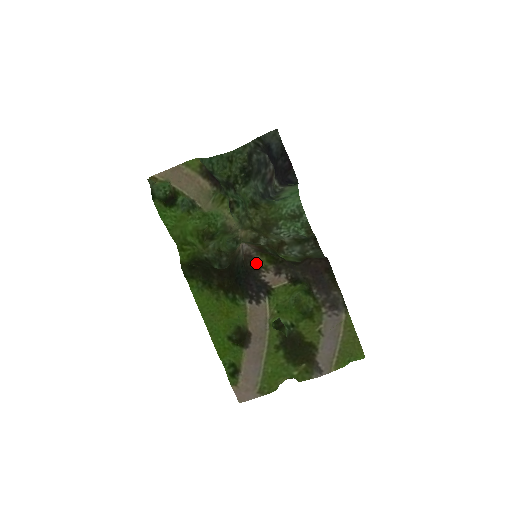
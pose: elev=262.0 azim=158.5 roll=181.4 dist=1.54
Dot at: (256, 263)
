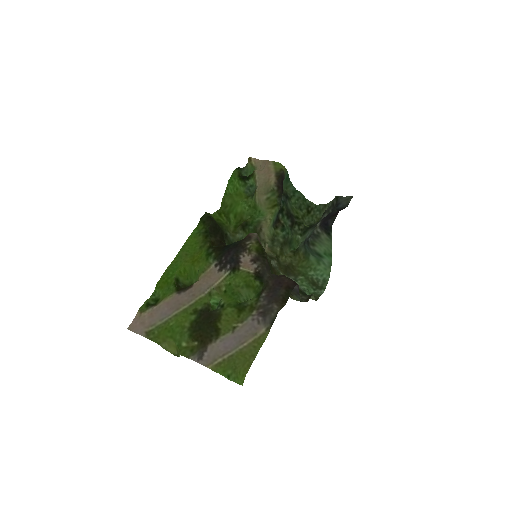
Dot at: (248, 244)
